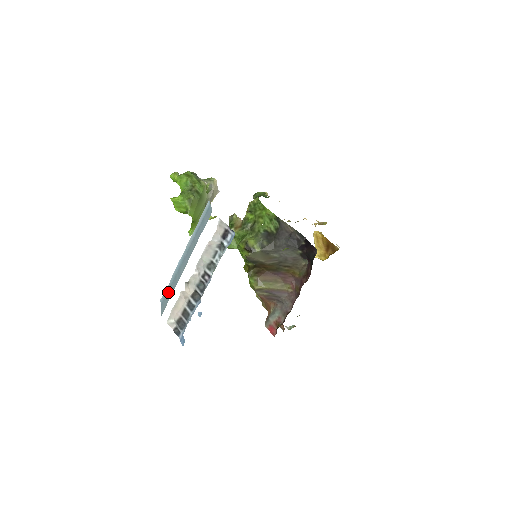
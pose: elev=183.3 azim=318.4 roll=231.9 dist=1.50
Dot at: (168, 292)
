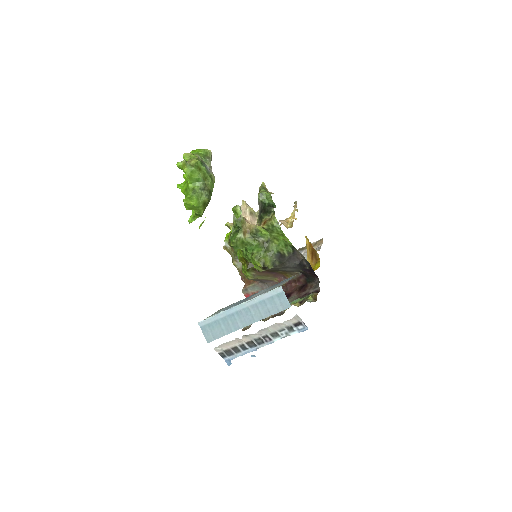
Dot at: (215, 327)
